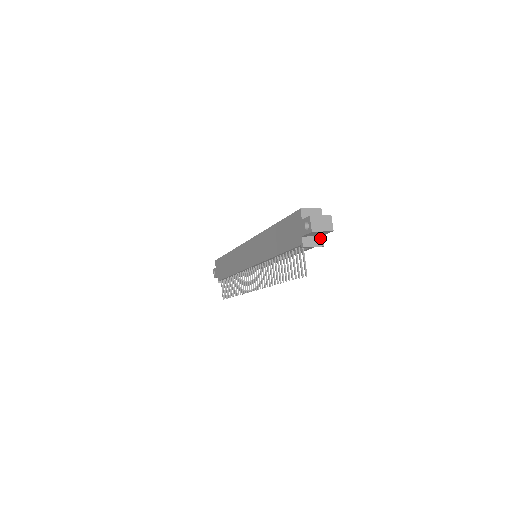
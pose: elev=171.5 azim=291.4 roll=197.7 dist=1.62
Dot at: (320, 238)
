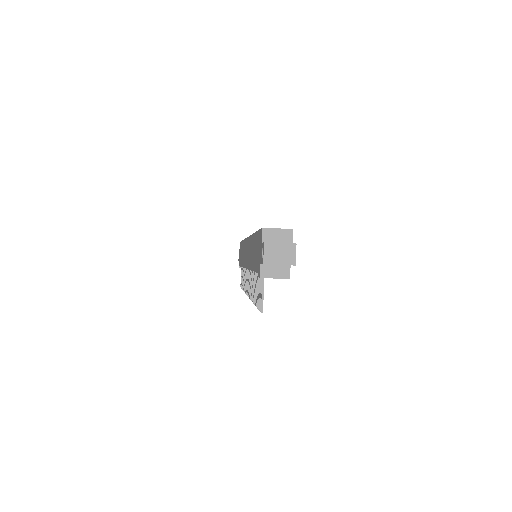
Dot at: (286, 268)
